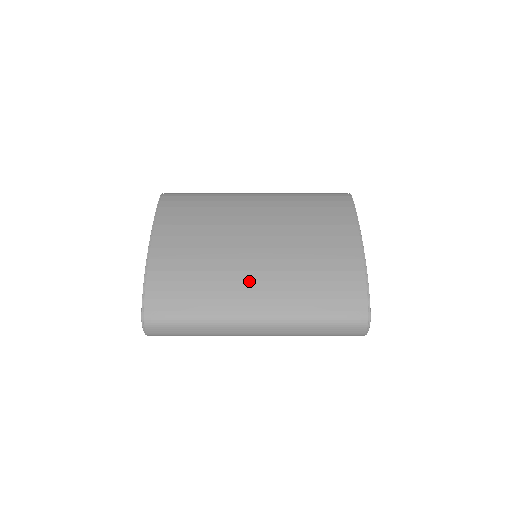
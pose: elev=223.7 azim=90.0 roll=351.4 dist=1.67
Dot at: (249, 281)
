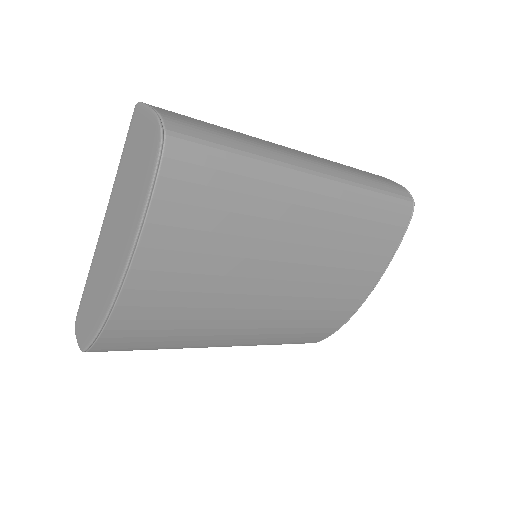
Dot at: (237, 329)
